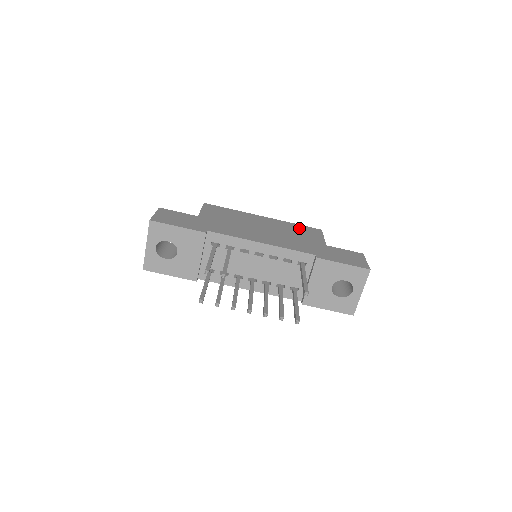
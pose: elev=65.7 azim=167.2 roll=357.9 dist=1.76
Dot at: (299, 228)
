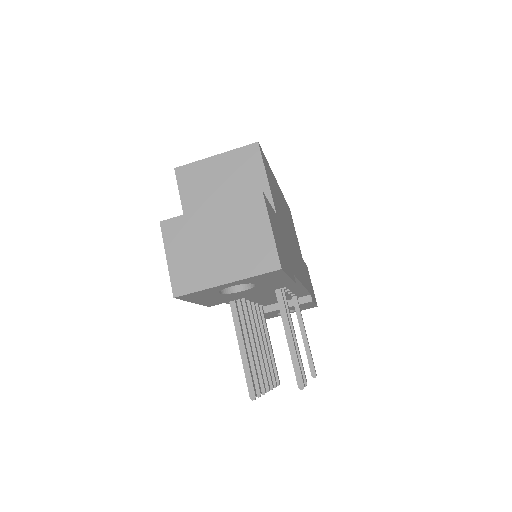
Dot at: (289, 214)
